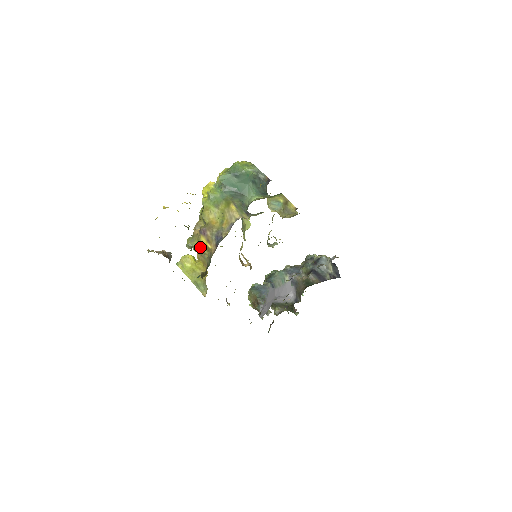
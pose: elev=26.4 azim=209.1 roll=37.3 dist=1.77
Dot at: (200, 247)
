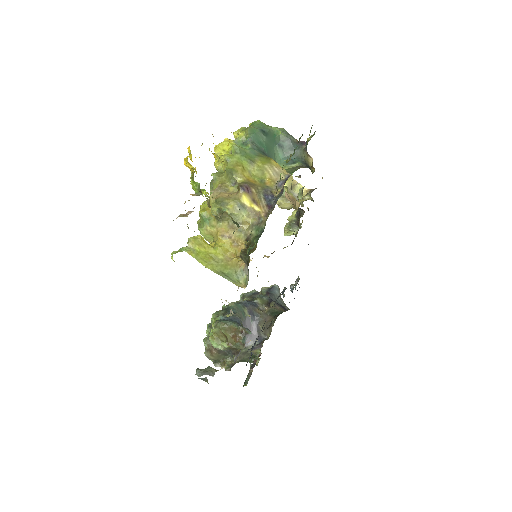
Dot at: (237, 213)
